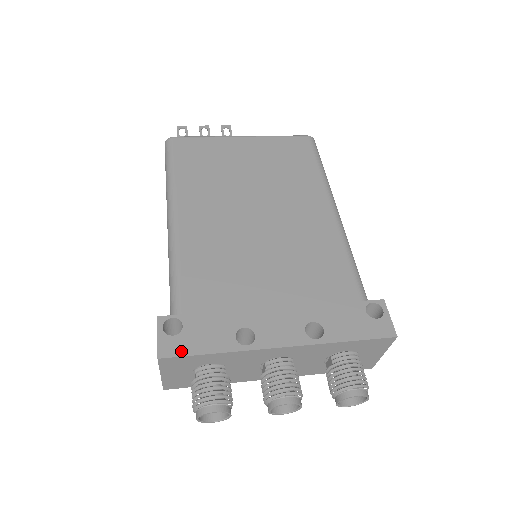
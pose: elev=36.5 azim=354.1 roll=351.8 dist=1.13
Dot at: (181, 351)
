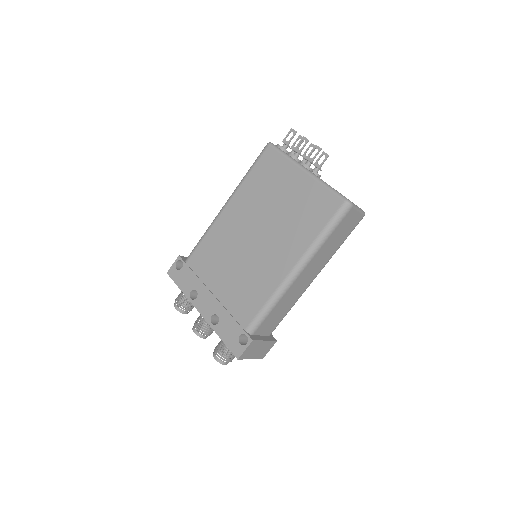
Dot at: (174, 278)
